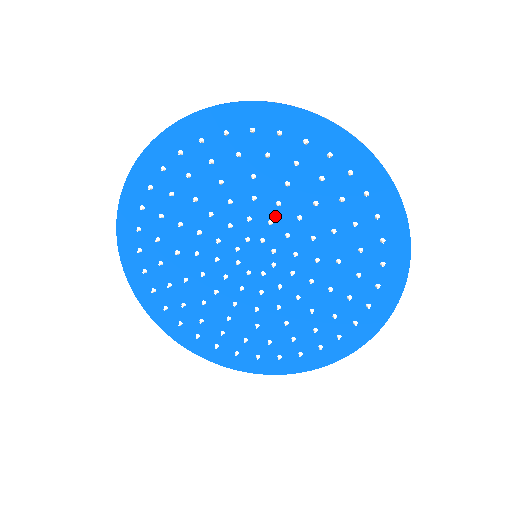
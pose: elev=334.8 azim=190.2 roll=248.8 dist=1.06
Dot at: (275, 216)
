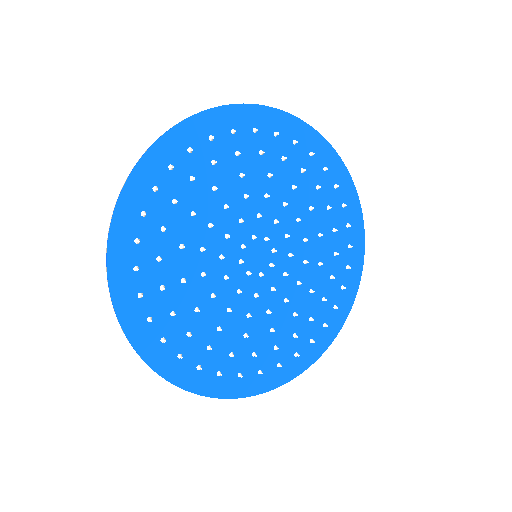
Dot at: (280, 216)
